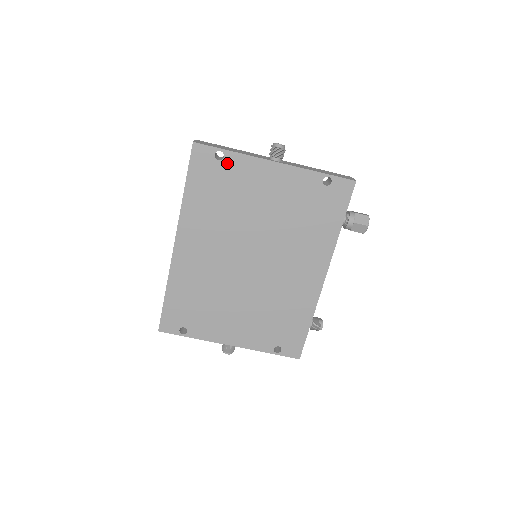
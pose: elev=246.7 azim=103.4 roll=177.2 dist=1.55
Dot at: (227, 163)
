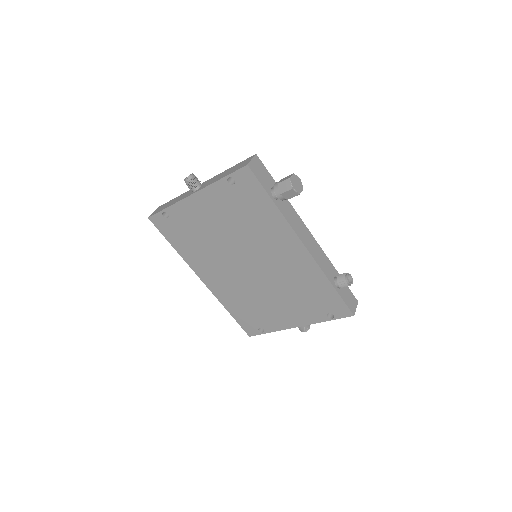
Dot at: (173, 216)
